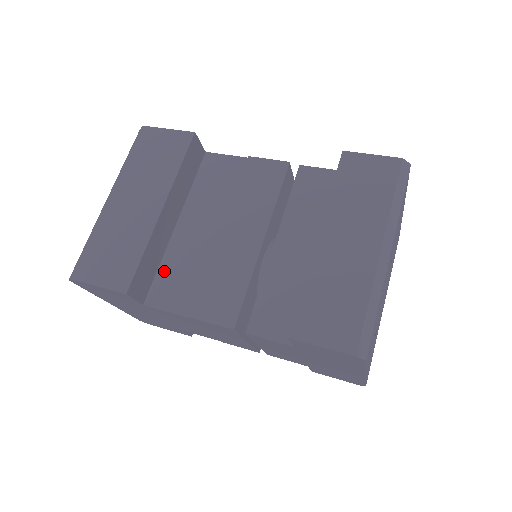
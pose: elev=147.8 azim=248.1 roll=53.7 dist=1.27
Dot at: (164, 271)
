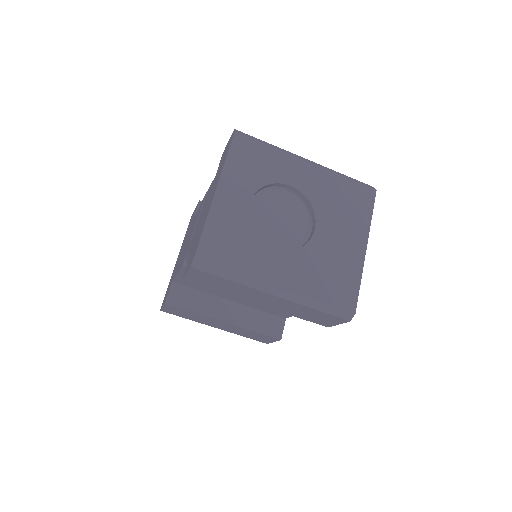
Dot at: occluded
